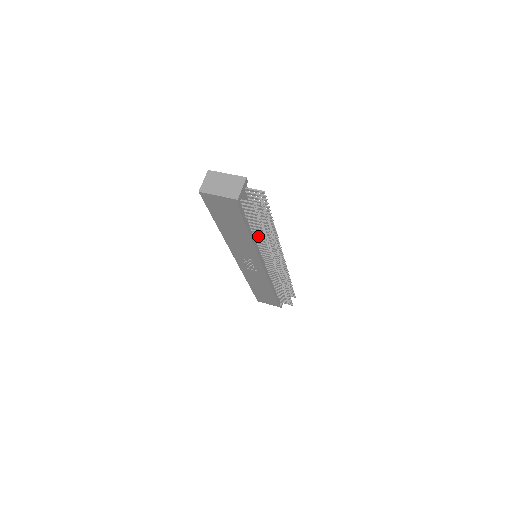
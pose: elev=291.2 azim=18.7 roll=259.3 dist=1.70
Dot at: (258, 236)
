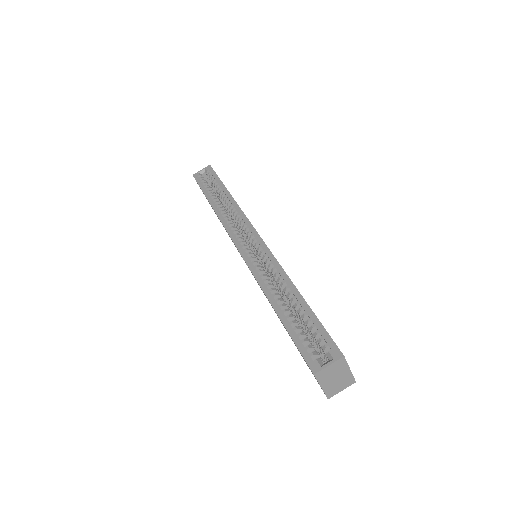
Dot at: occluded
